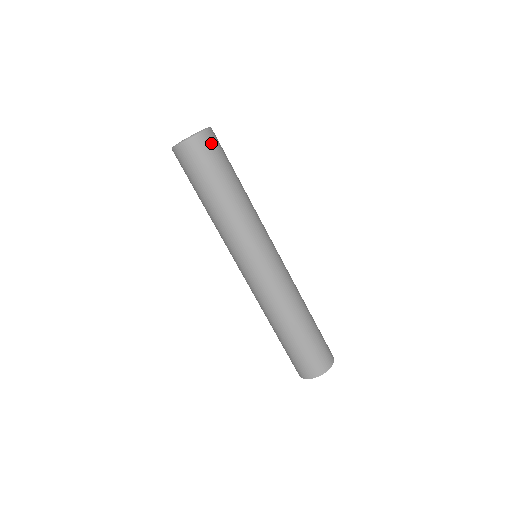
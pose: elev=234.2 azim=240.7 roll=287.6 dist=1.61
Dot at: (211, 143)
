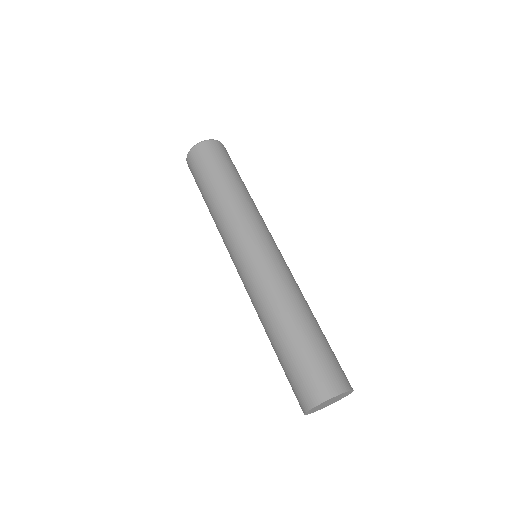
Dot at: (202, 152)
